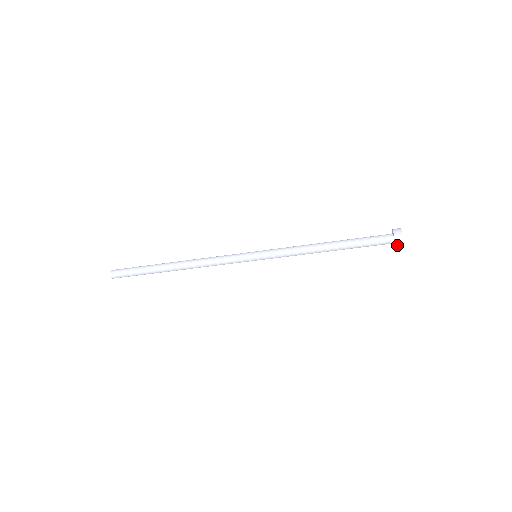
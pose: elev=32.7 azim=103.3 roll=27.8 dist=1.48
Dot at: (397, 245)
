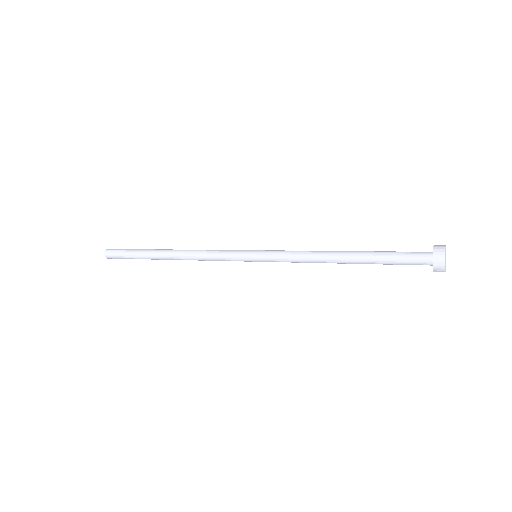
Dot at: (436, 269)
